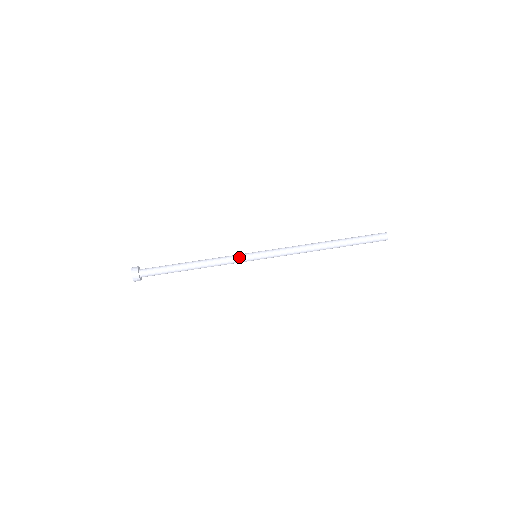
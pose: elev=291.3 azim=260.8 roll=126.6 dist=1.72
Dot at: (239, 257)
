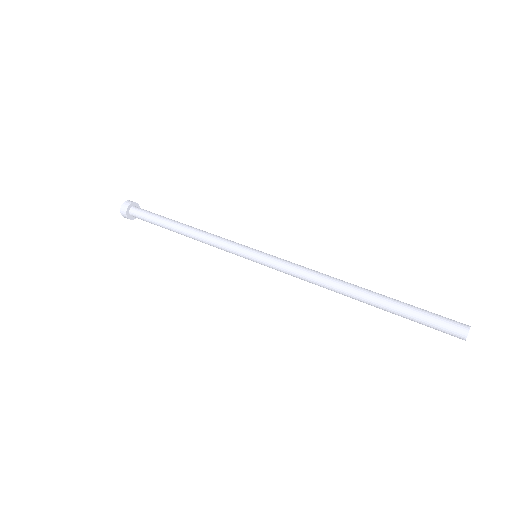
Dot at: (234, 245)
